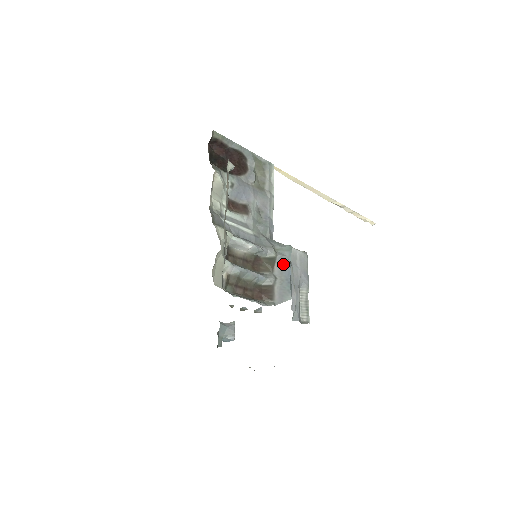
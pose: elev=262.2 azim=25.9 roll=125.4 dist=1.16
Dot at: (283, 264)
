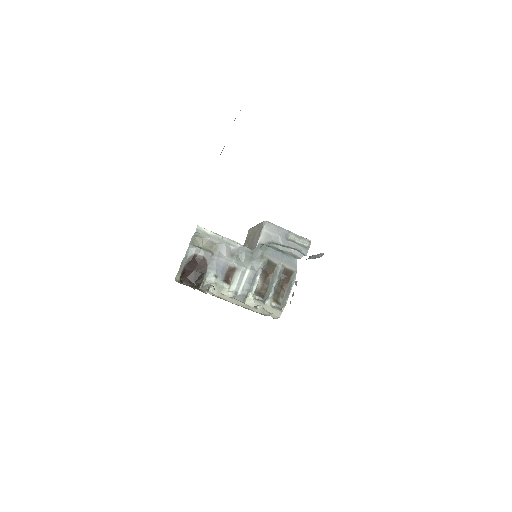
Dot at: (274, 256)
